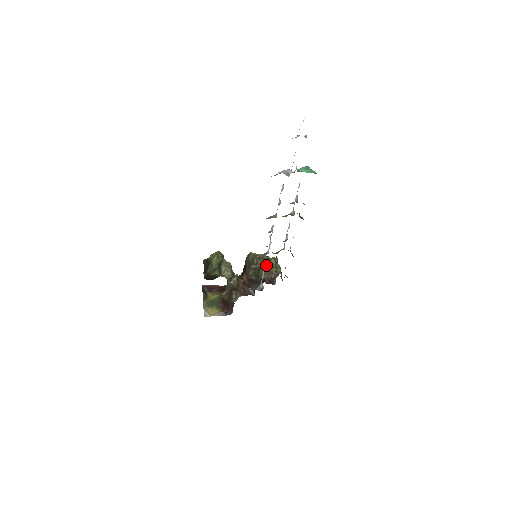
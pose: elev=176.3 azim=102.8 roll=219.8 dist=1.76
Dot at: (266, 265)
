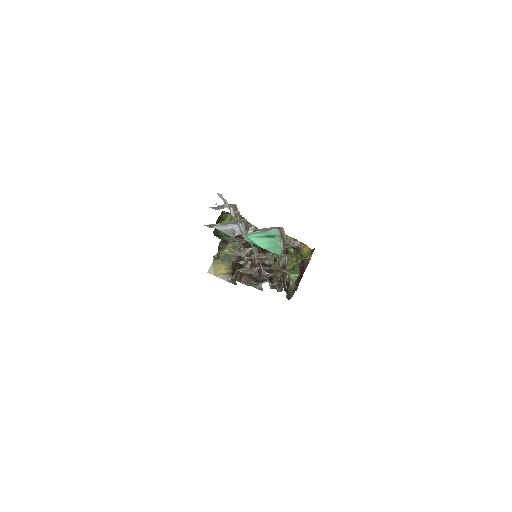
Dot at: occluded
